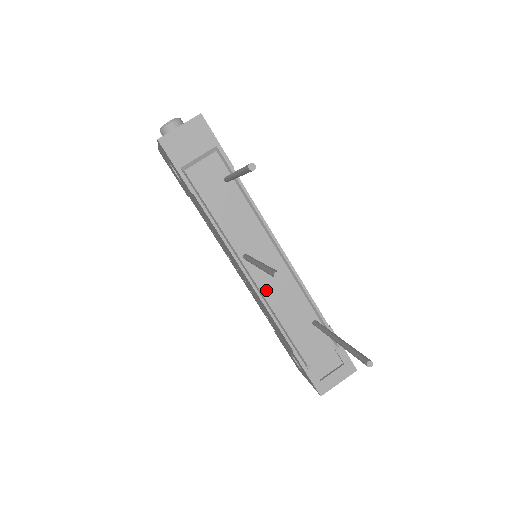
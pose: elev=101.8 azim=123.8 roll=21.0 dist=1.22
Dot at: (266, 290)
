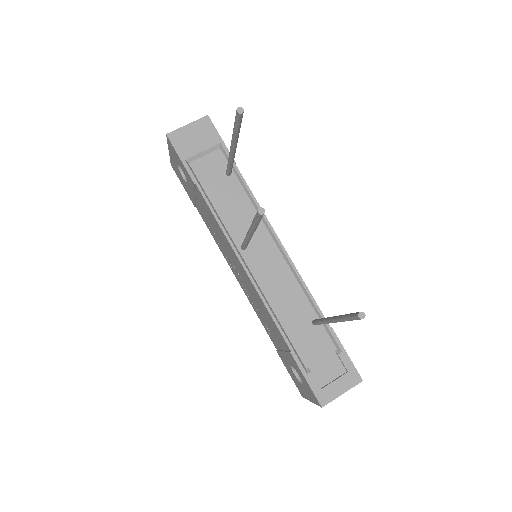
Dot at: (263, 283)
